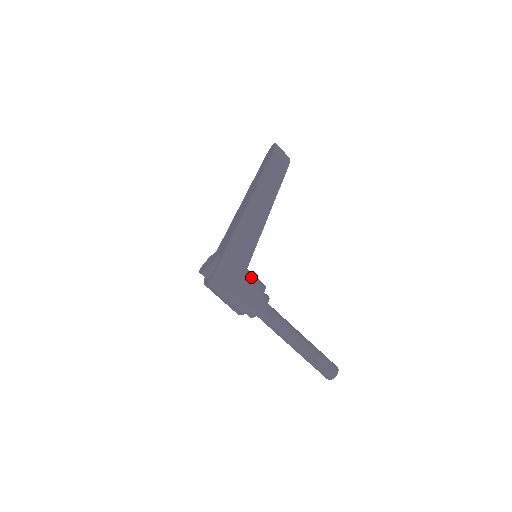
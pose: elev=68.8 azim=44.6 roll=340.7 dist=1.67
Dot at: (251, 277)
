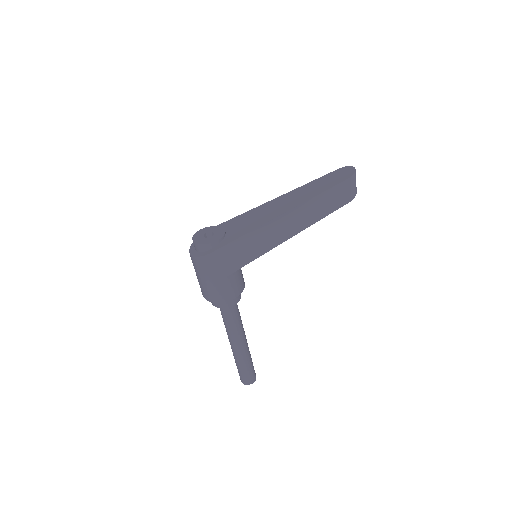
Dot at: (238, 275)
